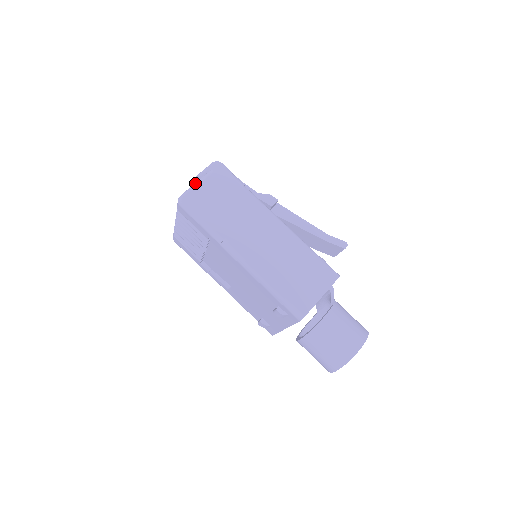
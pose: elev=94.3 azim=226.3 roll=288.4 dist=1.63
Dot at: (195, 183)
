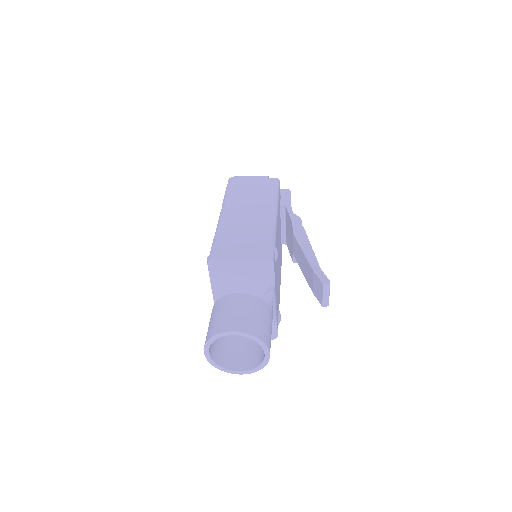
Dot at: (250, 176)
